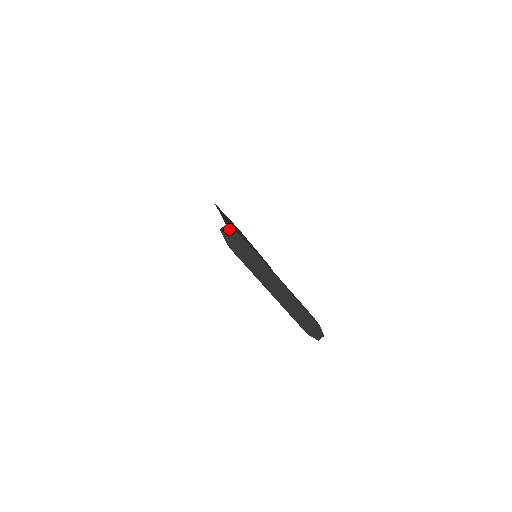
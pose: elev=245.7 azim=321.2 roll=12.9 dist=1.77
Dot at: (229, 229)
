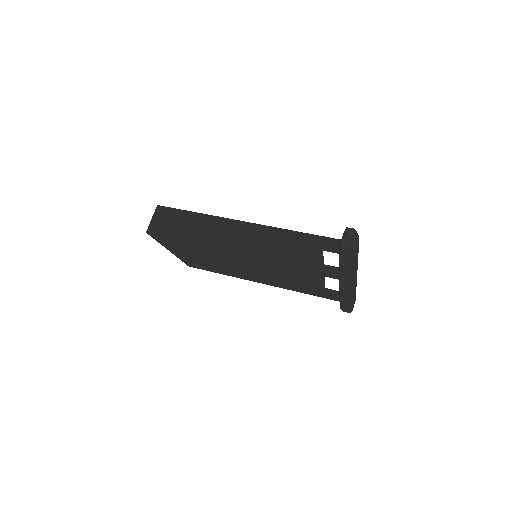
Dot at: (355, 231)
